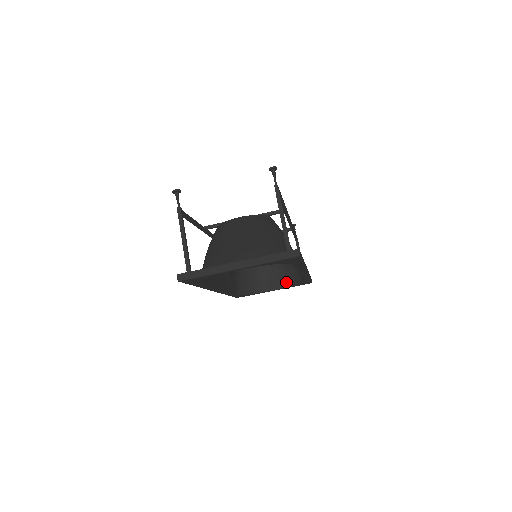
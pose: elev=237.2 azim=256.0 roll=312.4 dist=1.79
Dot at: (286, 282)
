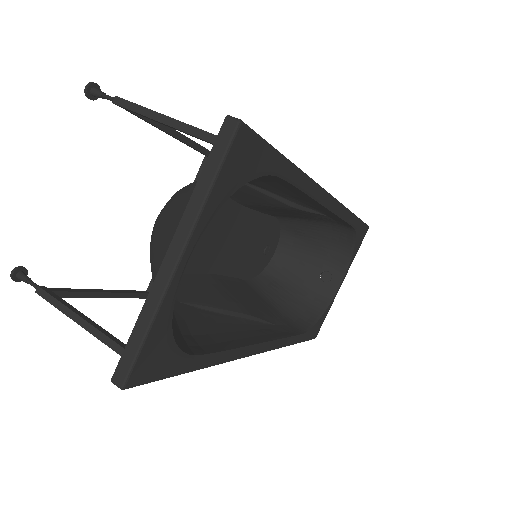
Dot at: (342, 259)
